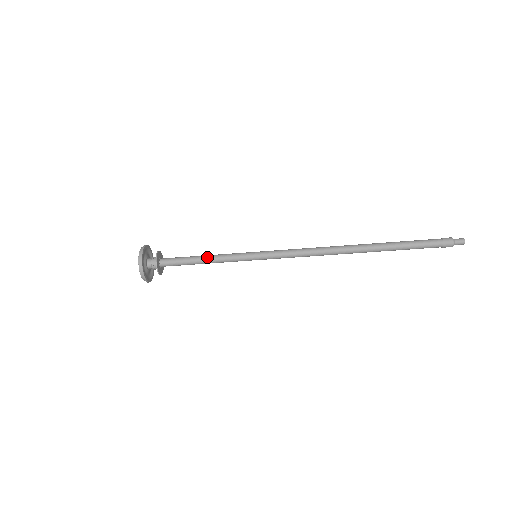
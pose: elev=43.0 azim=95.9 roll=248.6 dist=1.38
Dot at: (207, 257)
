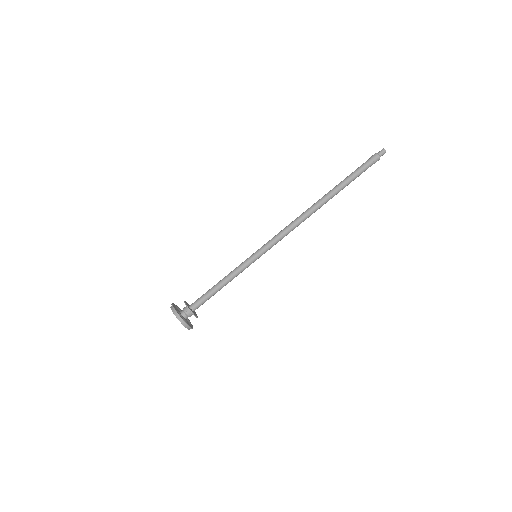
Dot at: (223, 281)
